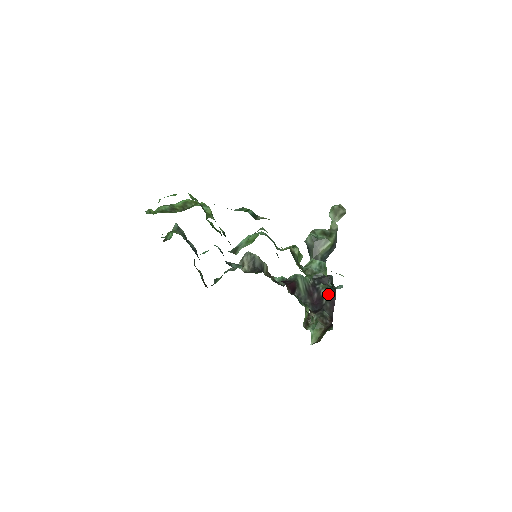
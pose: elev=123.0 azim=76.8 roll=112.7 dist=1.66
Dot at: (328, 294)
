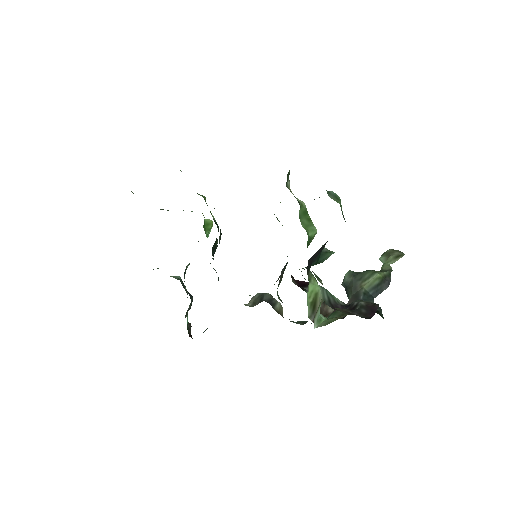
Dot at: (365, 302)
